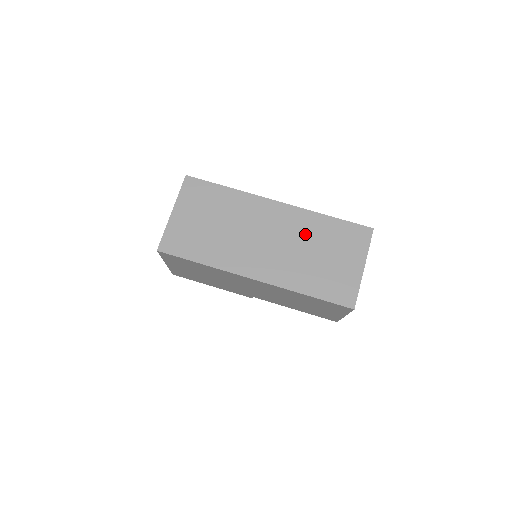
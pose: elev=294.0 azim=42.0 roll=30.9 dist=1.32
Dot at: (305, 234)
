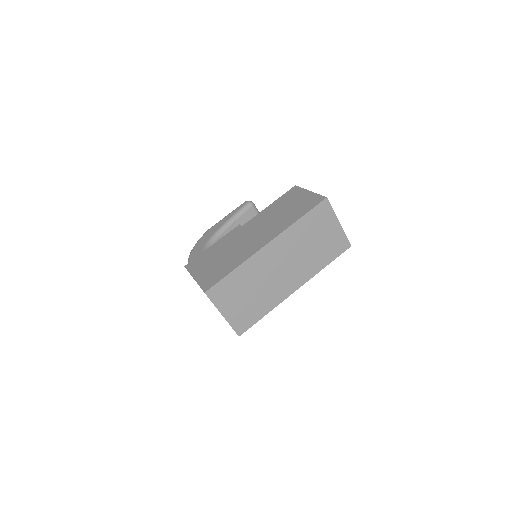
Dot at: (297, 242)
